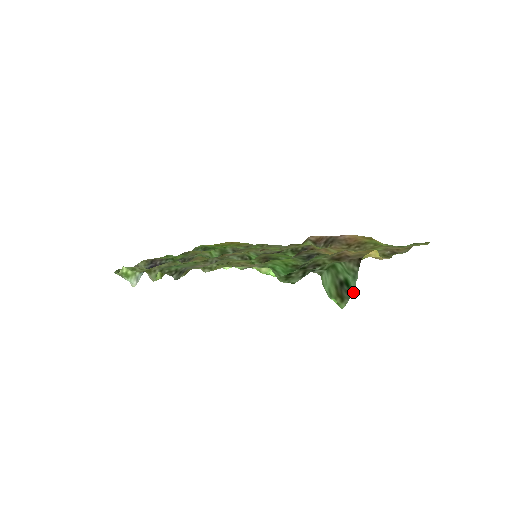
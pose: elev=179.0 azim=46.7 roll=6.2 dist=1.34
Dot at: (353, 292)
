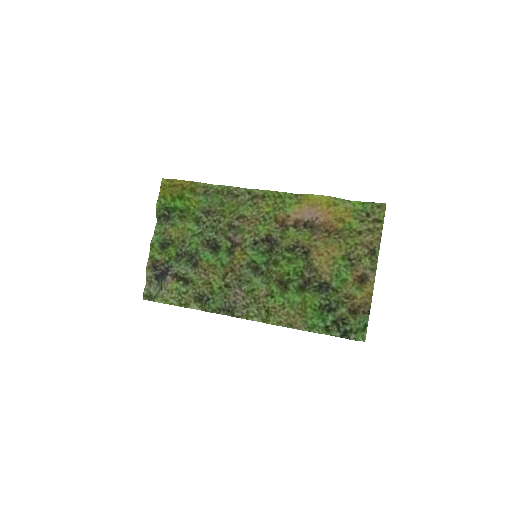
Dot at: occluded
